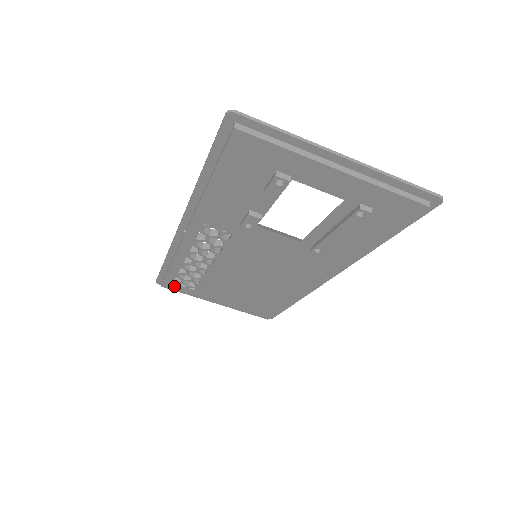
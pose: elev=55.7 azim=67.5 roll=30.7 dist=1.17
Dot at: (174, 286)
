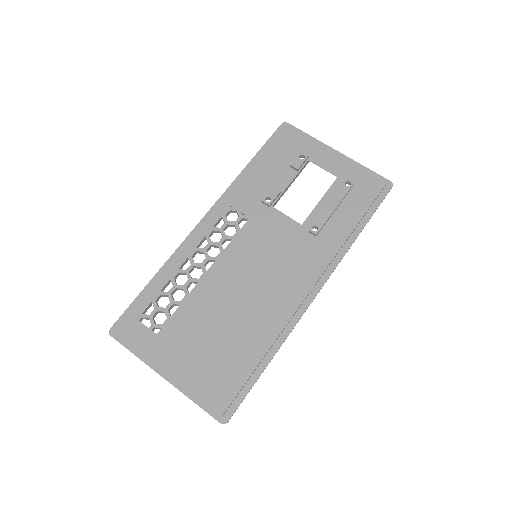
Dot at: (134, 327)
